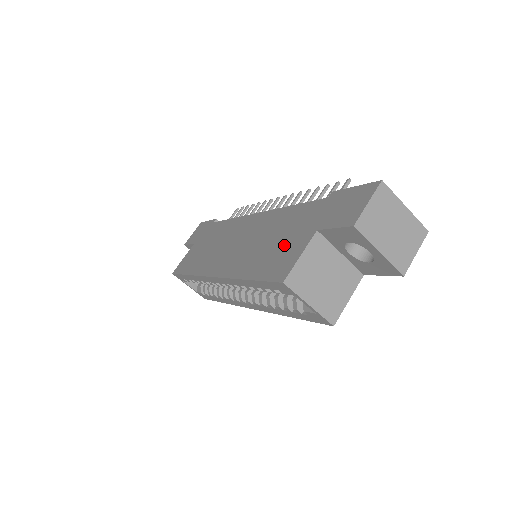
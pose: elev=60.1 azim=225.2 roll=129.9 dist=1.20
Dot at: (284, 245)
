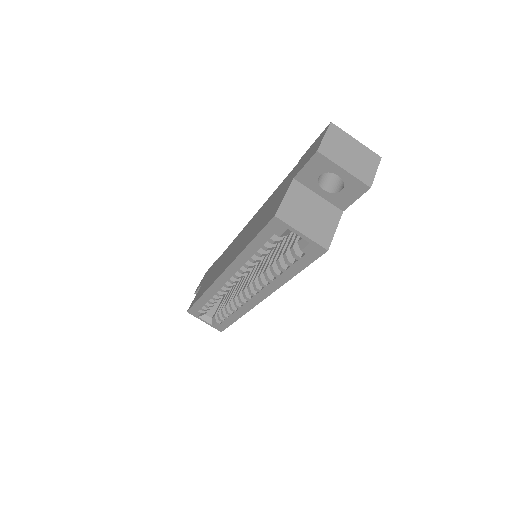
Dot at: (272, 206)
